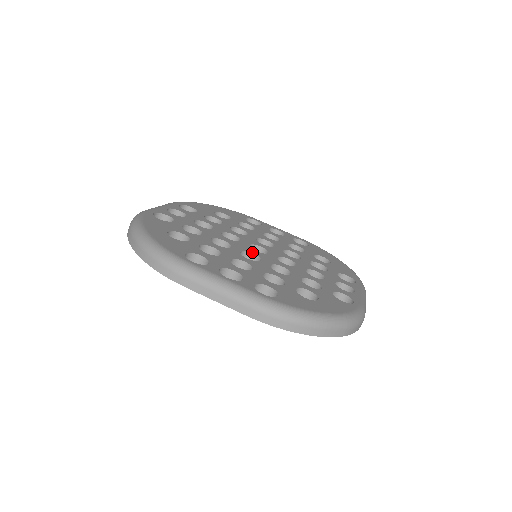
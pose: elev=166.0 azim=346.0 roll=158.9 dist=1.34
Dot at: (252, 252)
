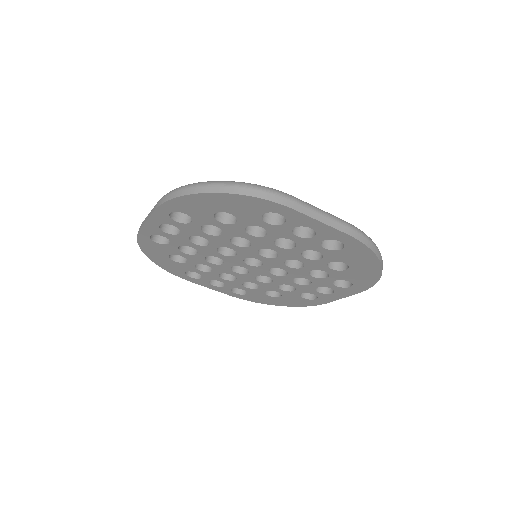
Dot at: occluded
